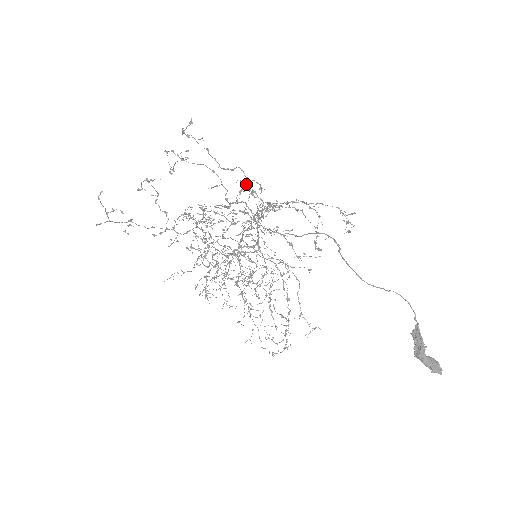
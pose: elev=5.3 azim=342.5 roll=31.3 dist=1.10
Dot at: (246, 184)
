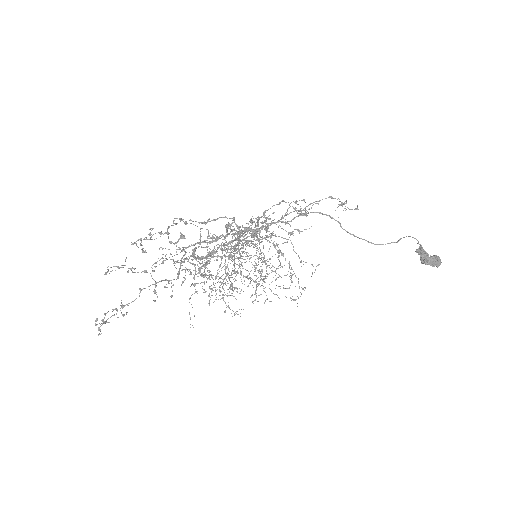
Dot at: (239, 228)
